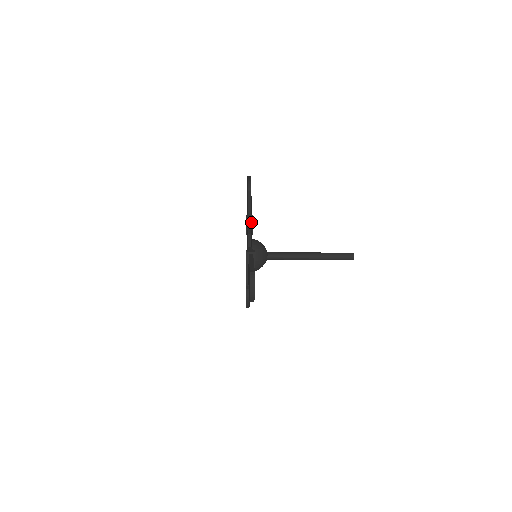
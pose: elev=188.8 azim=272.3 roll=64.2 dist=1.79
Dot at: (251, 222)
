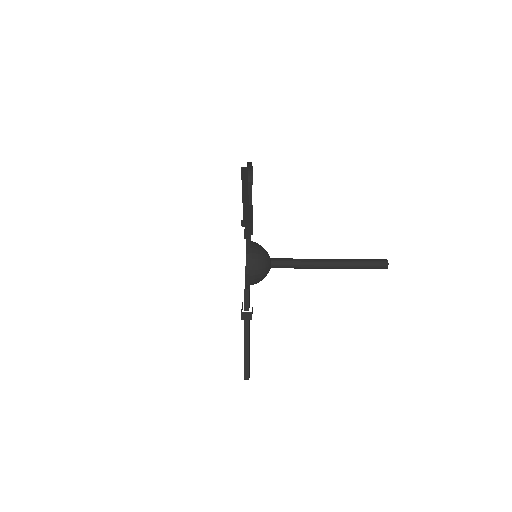
Dot at: occluded
